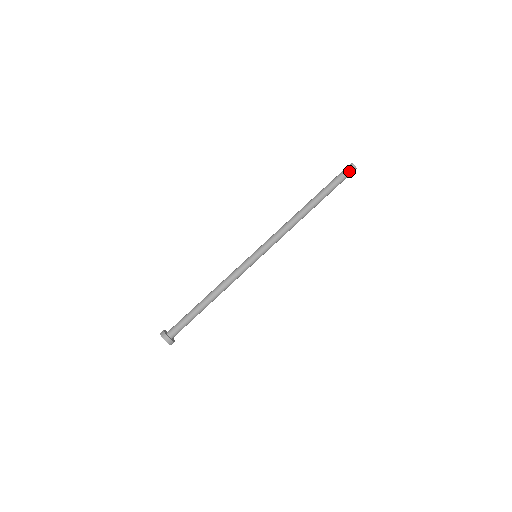
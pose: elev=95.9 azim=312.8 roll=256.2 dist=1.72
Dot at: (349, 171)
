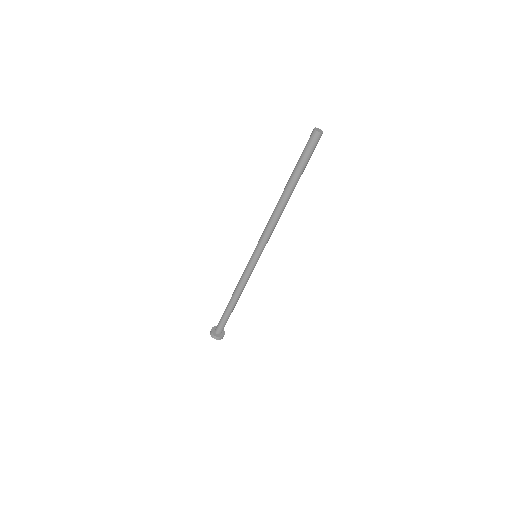
Dot at: (317, 142)
